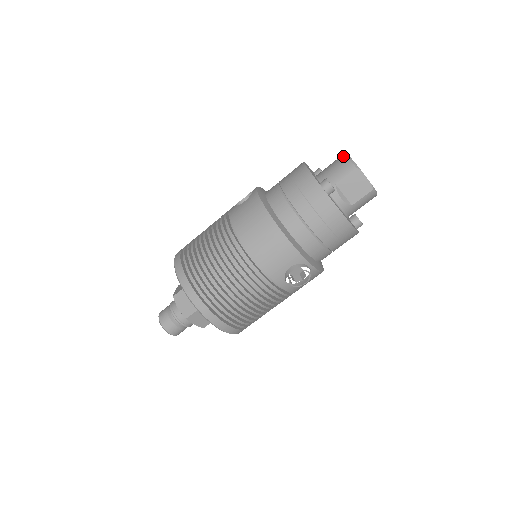
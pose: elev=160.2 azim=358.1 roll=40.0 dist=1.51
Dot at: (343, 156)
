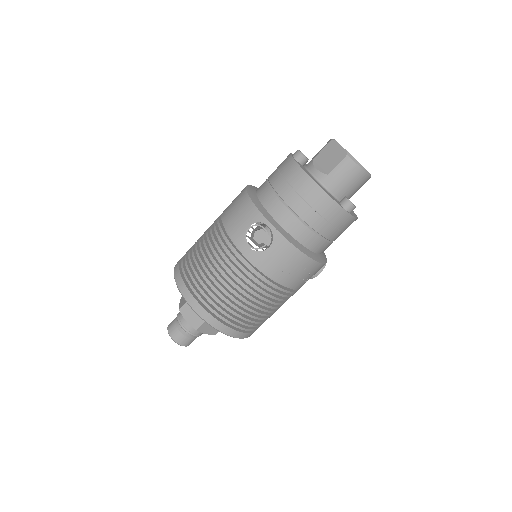
Dot at: occluded
